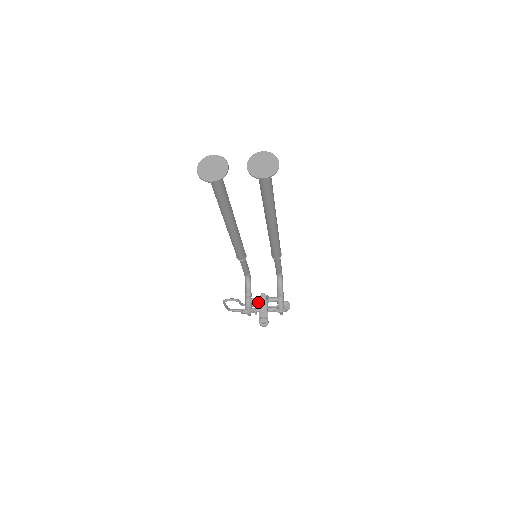
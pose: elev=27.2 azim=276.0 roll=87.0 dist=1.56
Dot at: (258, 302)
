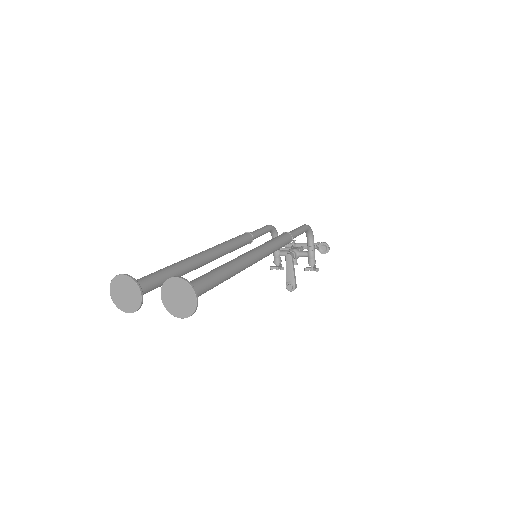
Dot at: occluded
